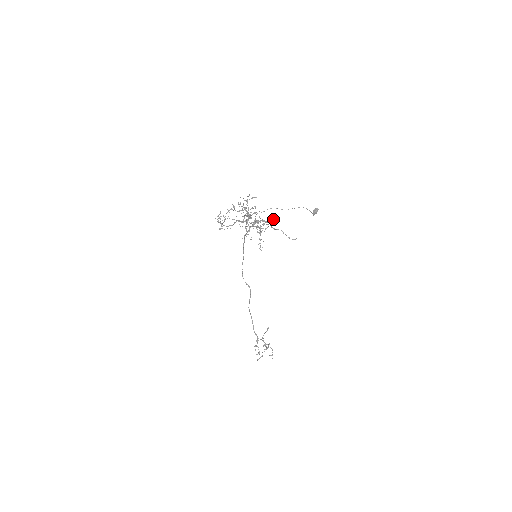
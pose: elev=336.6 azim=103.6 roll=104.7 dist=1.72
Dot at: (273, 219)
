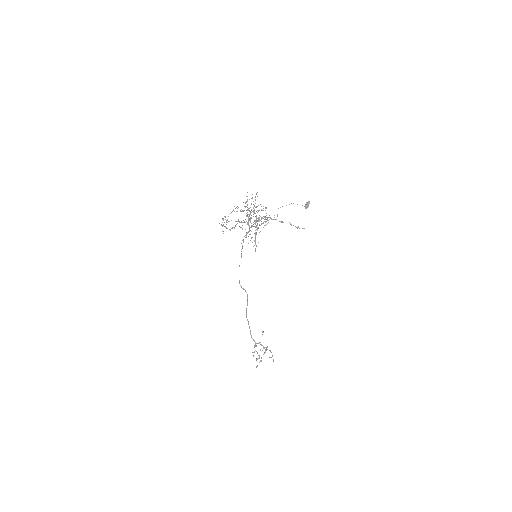
Dot at: (277, 214)
